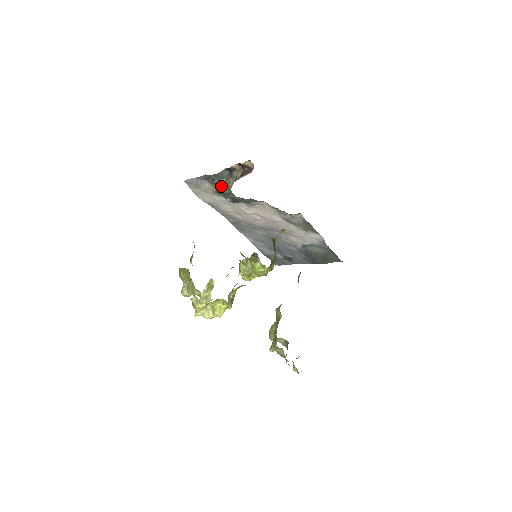
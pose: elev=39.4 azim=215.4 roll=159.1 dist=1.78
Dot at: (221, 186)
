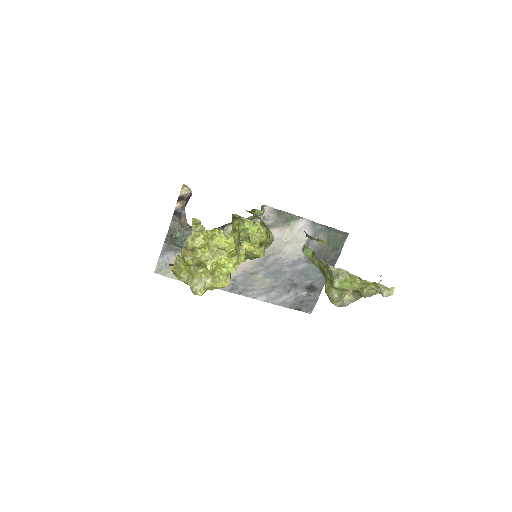
Dot at: (181, 236)
